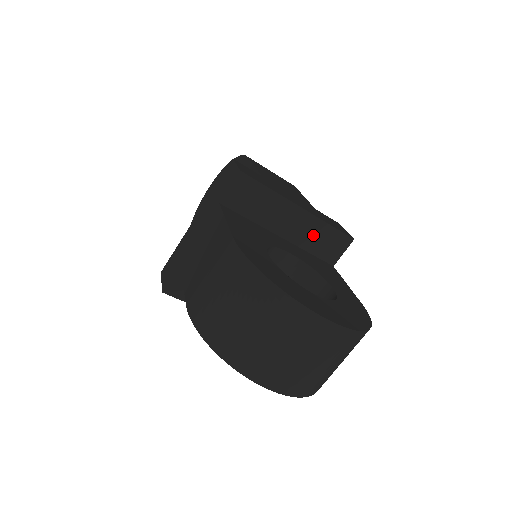
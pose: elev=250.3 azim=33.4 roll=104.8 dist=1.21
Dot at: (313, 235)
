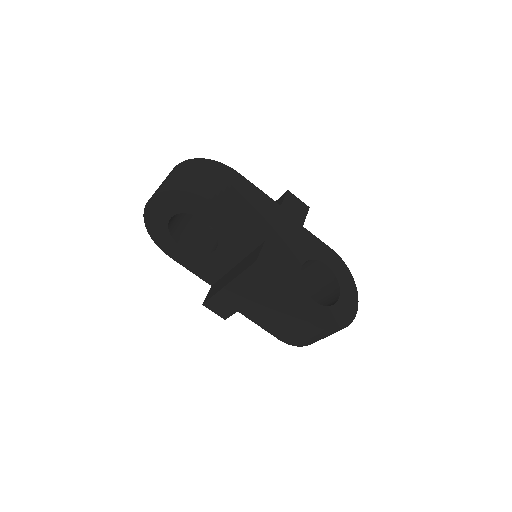
Dot at: occluded
